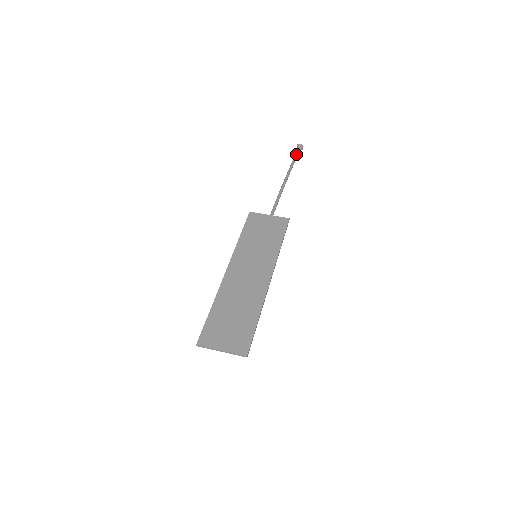
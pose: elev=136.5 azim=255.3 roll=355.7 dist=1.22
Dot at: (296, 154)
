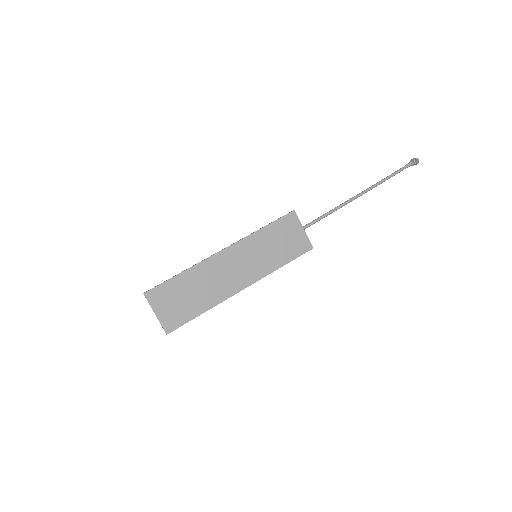
Dot at: (401, 169)
